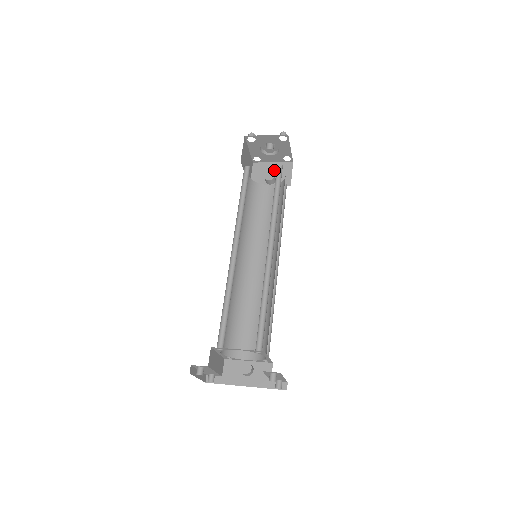
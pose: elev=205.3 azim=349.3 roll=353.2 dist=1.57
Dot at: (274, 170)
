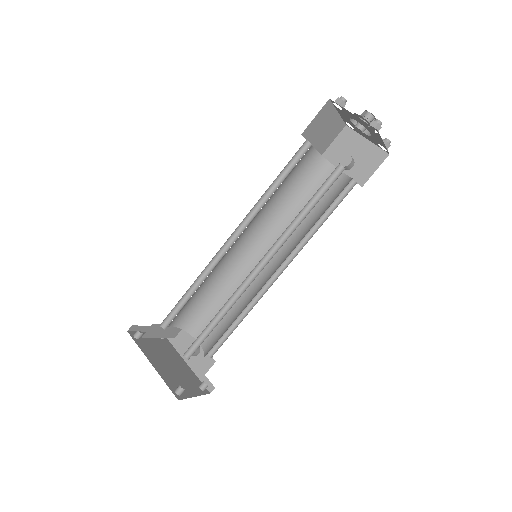
Dot at: (360, 152)
